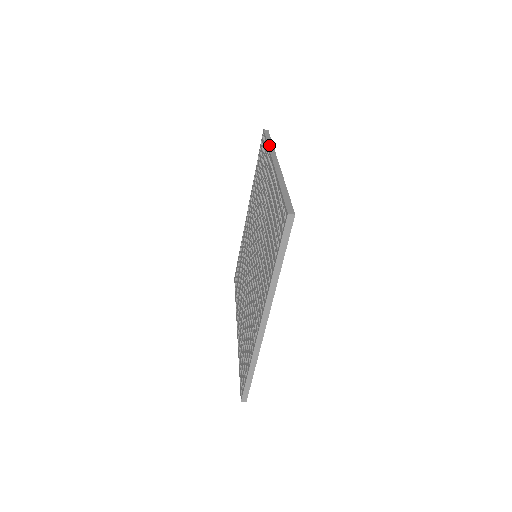
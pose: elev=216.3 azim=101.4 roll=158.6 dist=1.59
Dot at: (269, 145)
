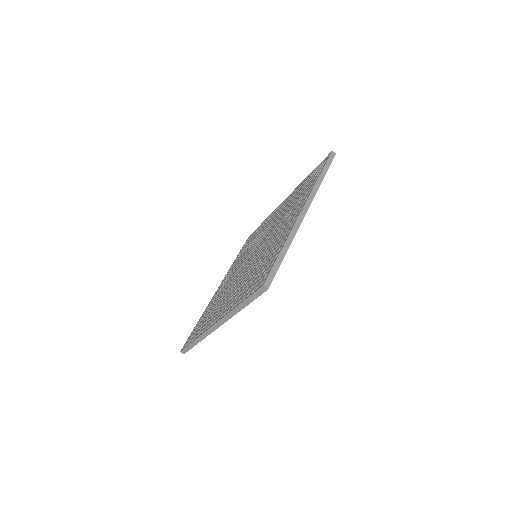
Dot at: occluded
